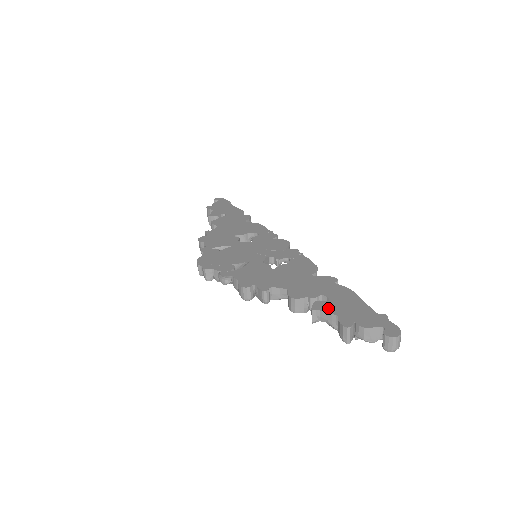
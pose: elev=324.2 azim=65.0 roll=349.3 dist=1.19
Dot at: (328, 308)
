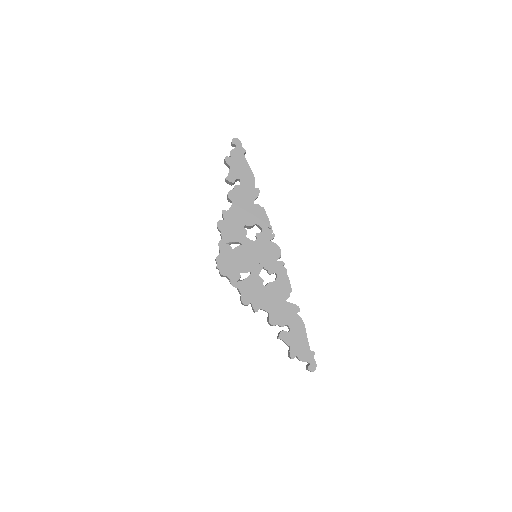
Dot at: (287, 339)
